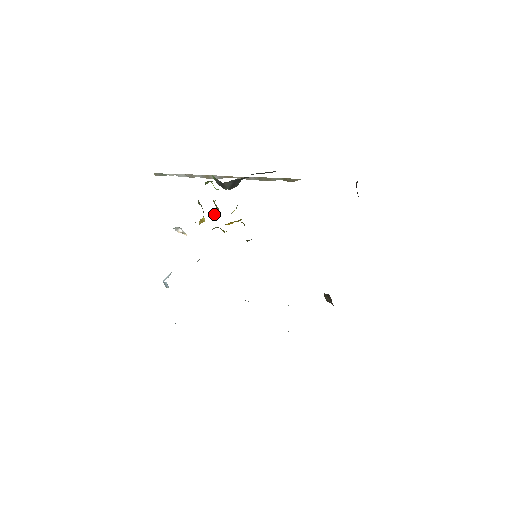
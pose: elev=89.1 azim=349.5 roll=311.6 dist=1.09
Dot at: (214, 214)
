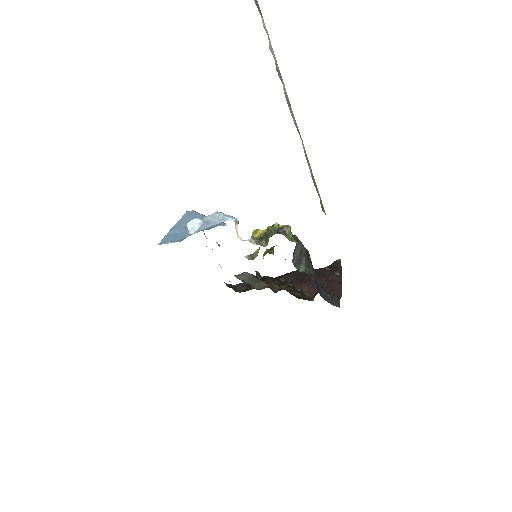
Dot at: occluded
